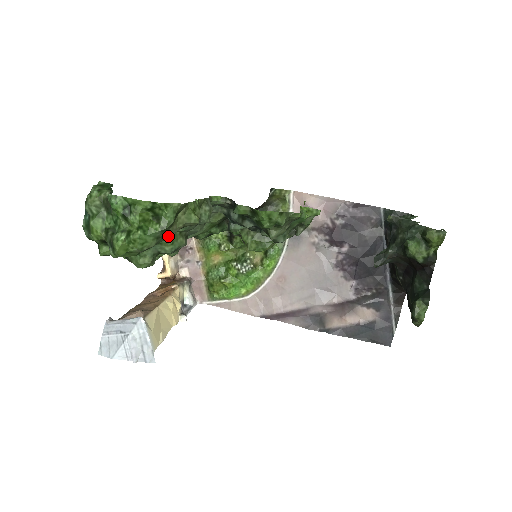
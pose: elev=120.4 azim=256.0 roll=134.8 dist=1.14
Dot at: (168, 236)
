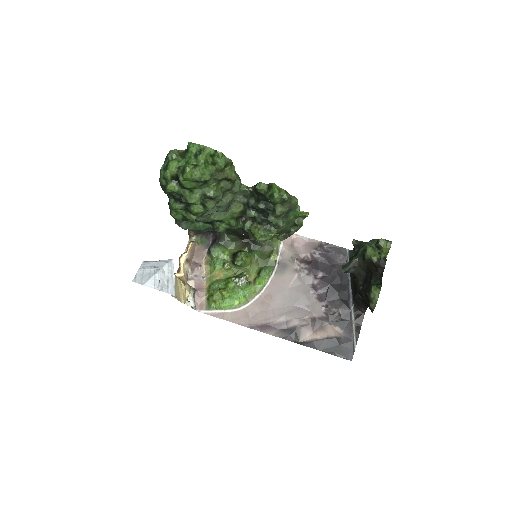
Dot at: (216, 181)
